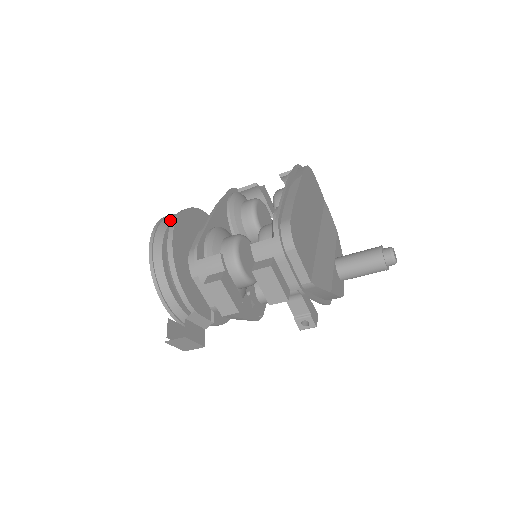
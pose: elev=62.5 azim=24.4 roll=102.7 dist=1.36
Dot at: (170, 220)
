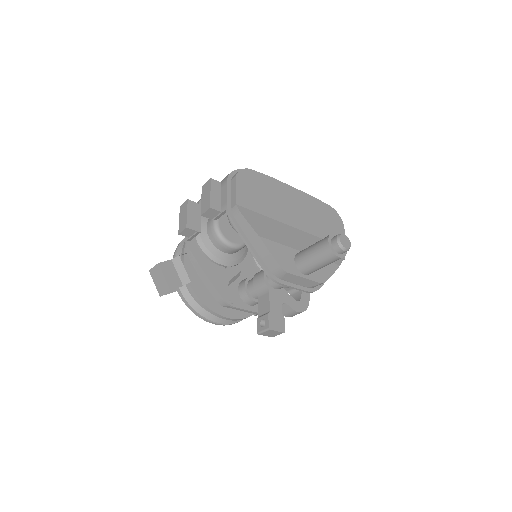
Dot at: occluded
